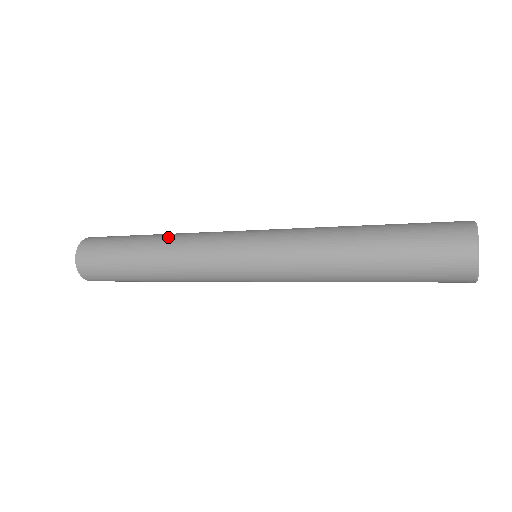
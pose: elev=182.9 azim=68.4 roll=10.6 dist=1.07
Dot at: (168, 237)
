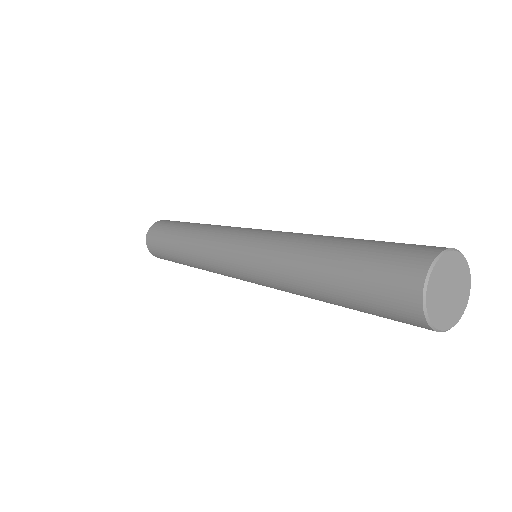
Dot at: (191, 233)
